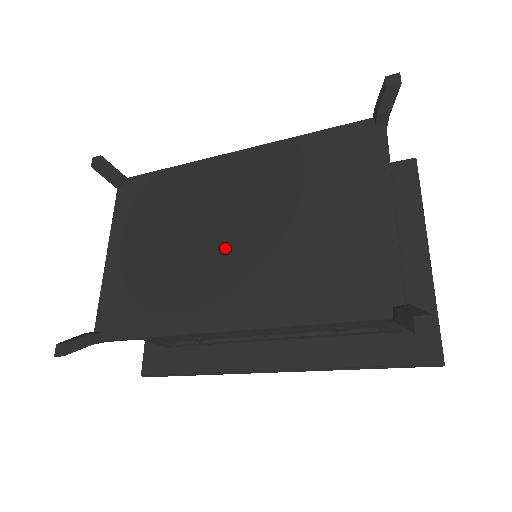
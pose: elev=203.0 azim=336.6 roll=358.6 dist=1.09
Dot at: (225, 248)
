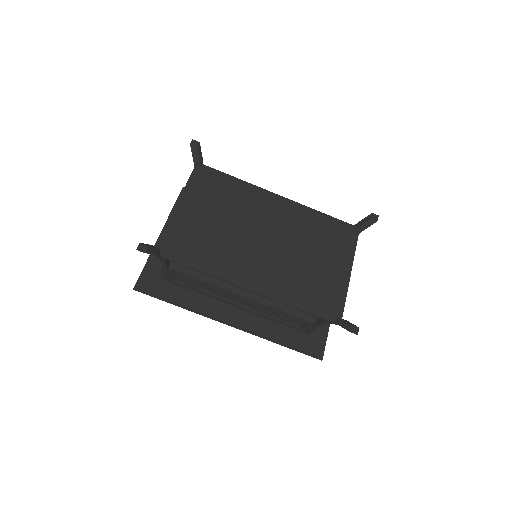
Dot at: (260, 245)
